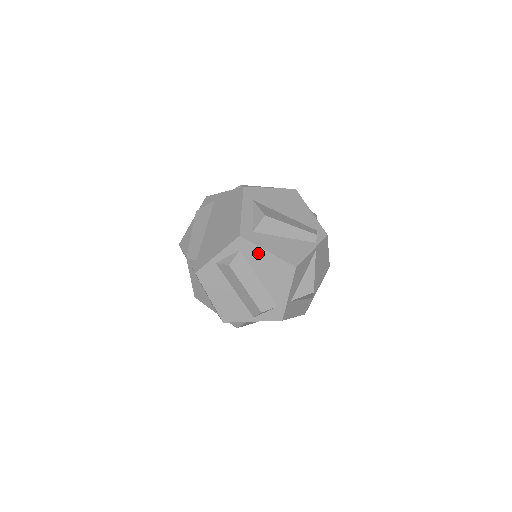
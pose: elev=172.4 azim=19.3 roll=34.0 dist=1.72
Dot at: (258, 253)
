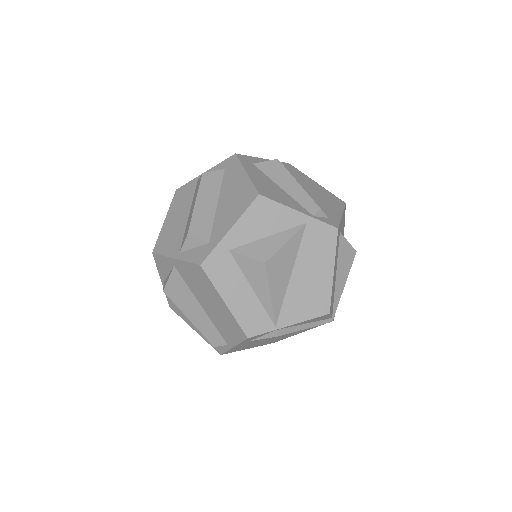
Dot at: (237, 173)
